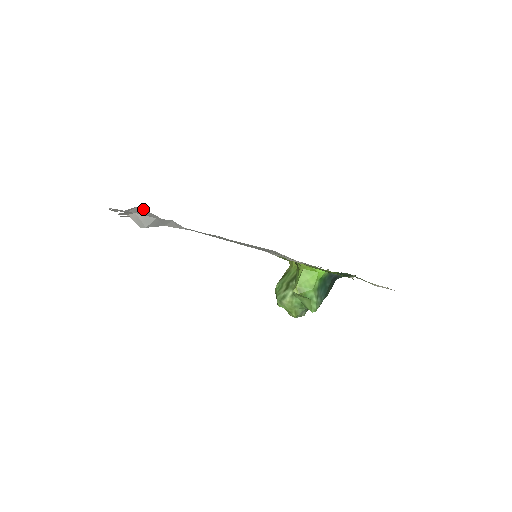
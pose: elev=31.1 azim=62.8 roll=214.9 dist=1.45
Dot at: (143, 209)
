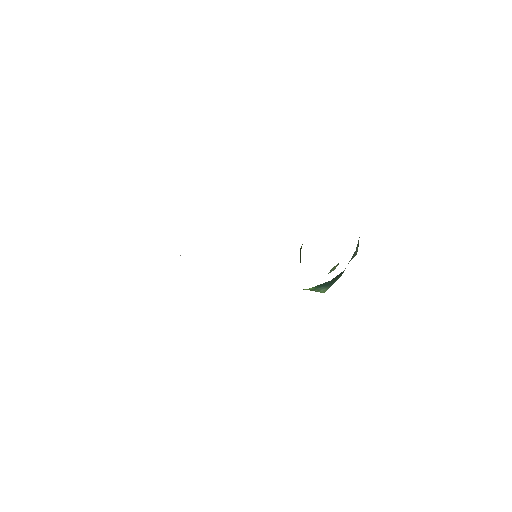
Dot at: occluded
